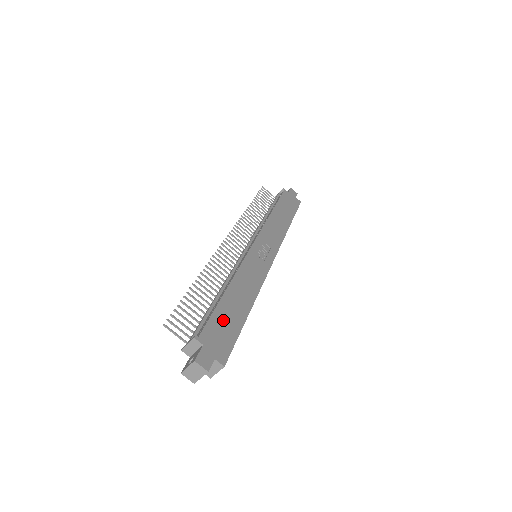
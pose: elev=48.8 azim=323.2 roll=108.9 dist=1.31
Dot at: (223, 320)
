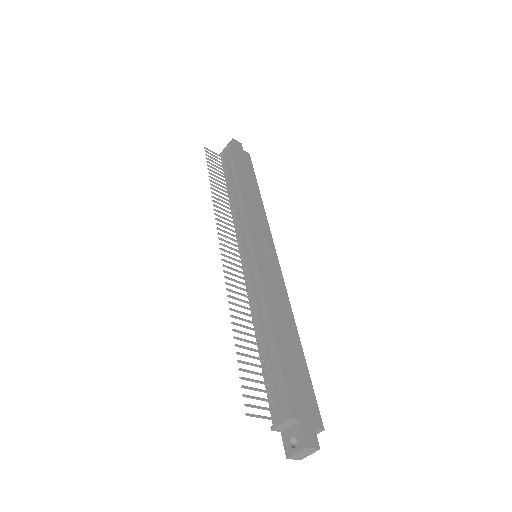
Dot at: (293, 373)
